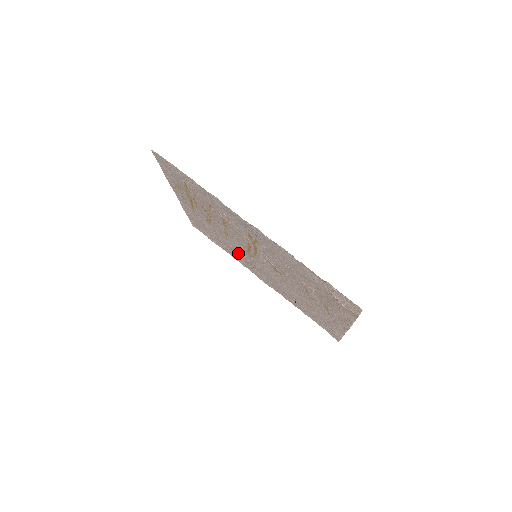
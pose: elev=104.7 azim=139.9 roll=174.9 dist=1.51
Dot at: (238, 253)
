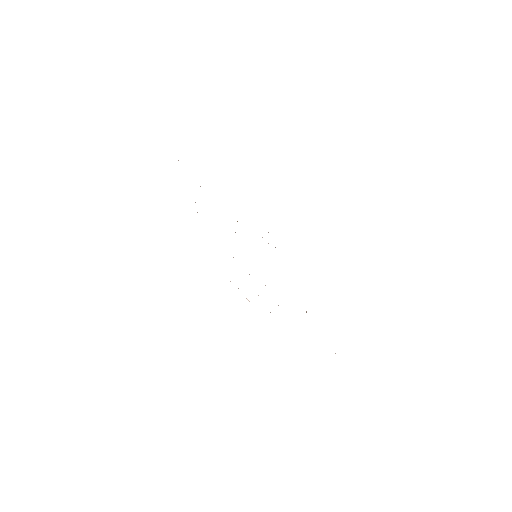
Dot at: occluded
